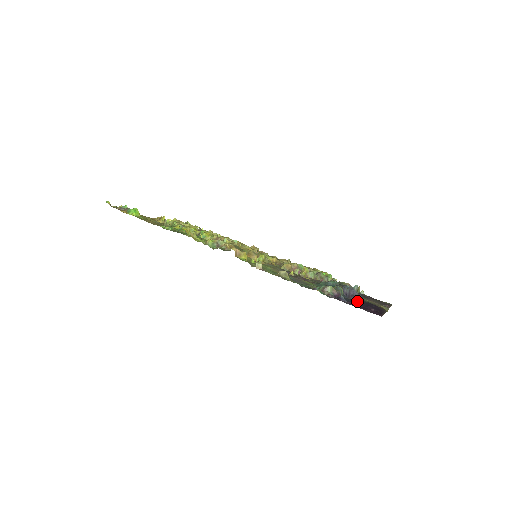
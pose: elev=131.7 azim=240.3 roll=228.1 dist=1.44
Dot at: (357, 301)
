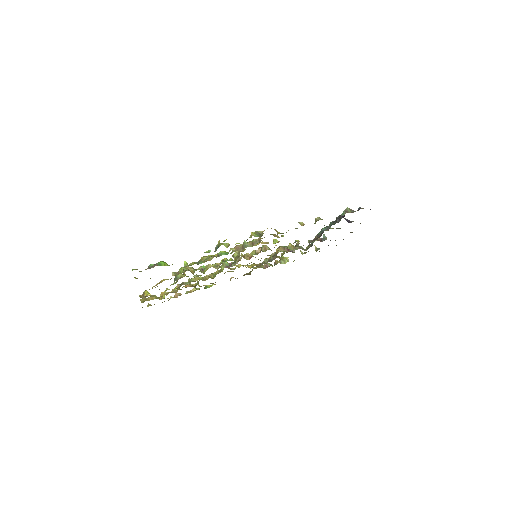
Dot at: (353, 221)
